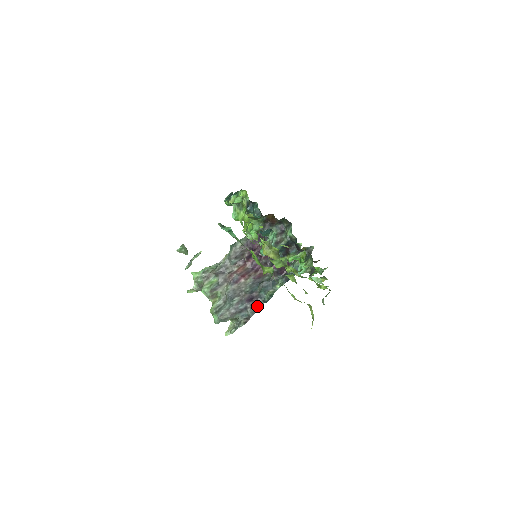
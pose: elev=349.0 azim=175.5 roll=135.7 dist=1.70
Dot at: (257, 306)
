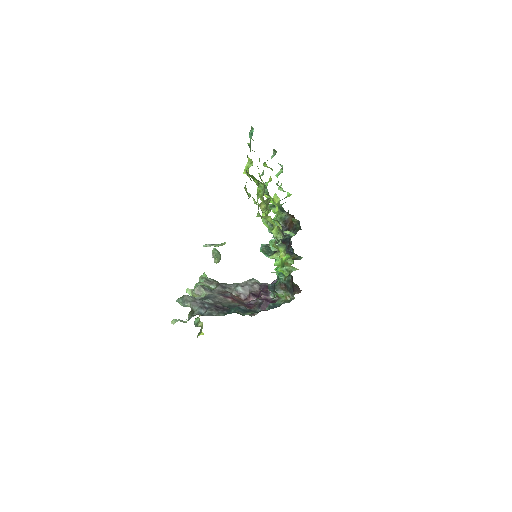
Dot at: (218, 313)
